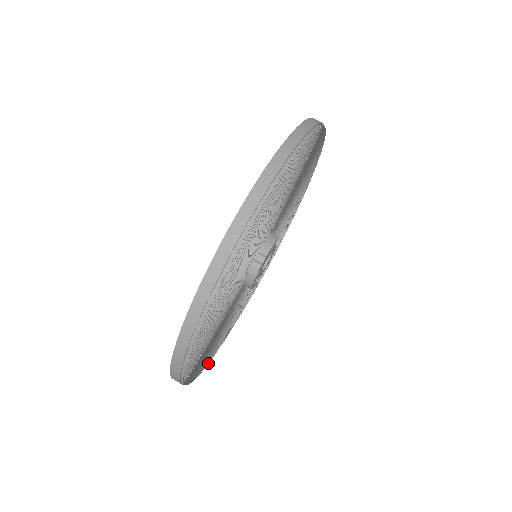
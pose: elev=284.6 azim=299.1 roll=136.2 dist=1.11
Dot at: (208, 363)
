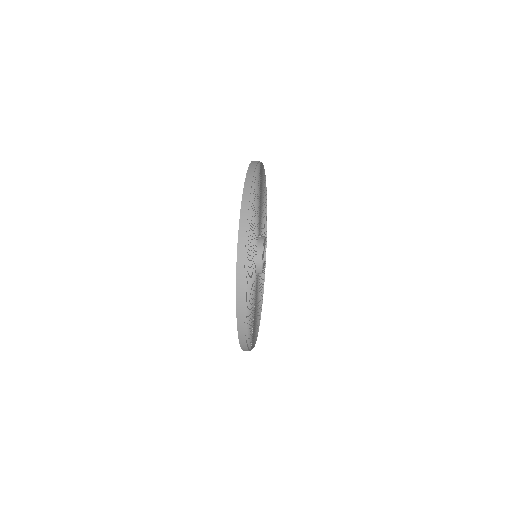
Dot at: (247, 329)
